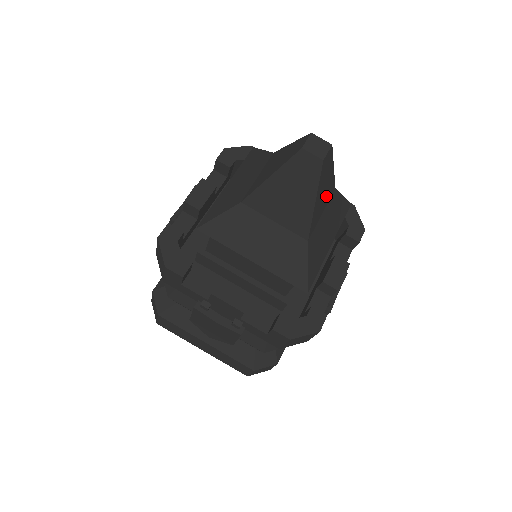
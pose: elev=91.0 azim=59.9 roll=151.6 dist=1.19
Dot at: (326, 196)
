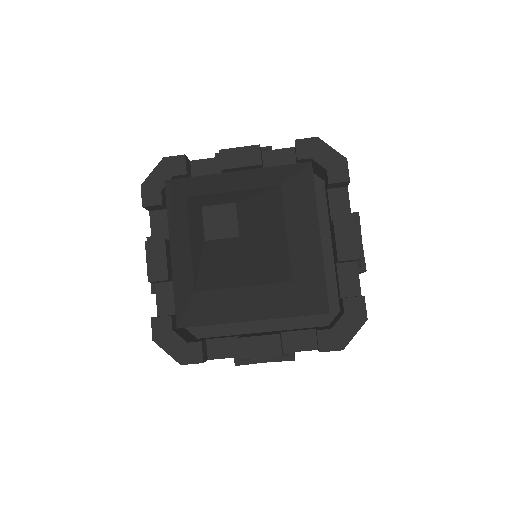
Dot at: (276, 219)
